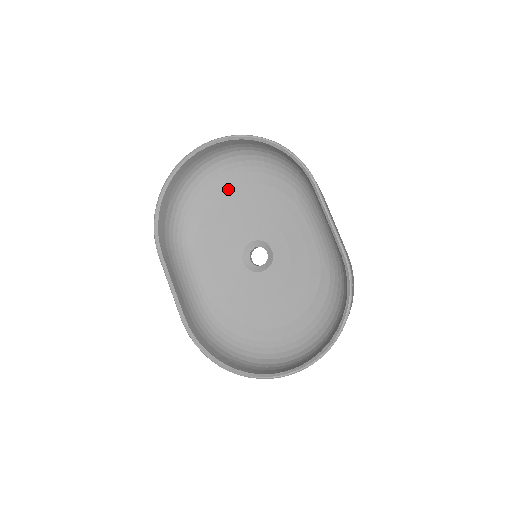
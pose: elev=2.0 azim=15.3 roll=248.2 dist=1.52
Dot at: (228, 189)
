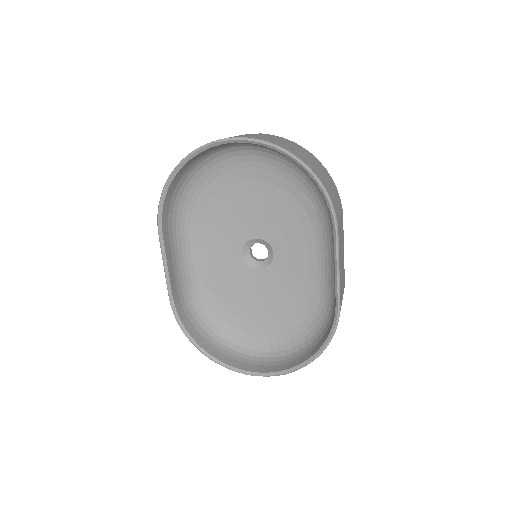
Dot at: (247, 179)
